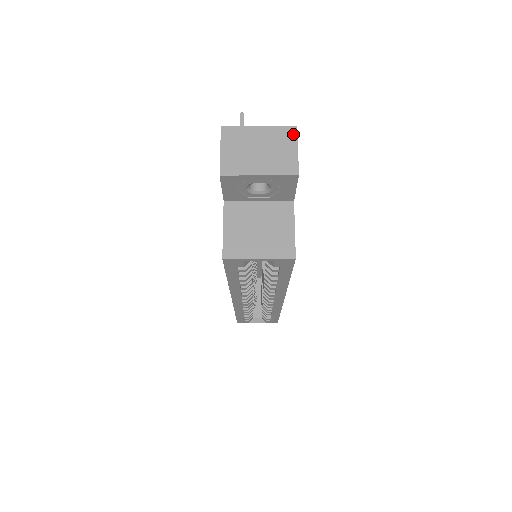
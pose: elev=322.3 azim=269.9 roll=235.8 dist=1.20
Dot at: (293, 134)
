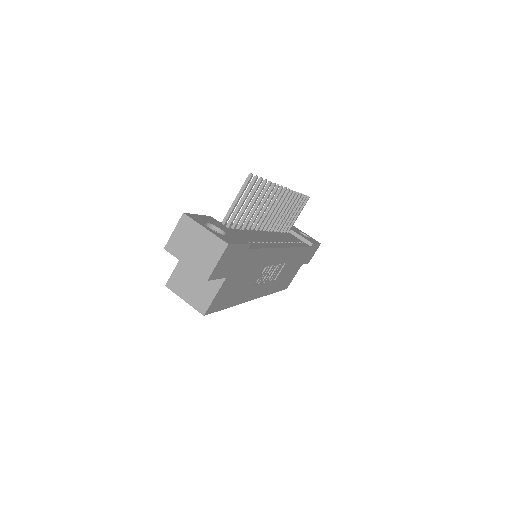
Dot at: (222, 249)
